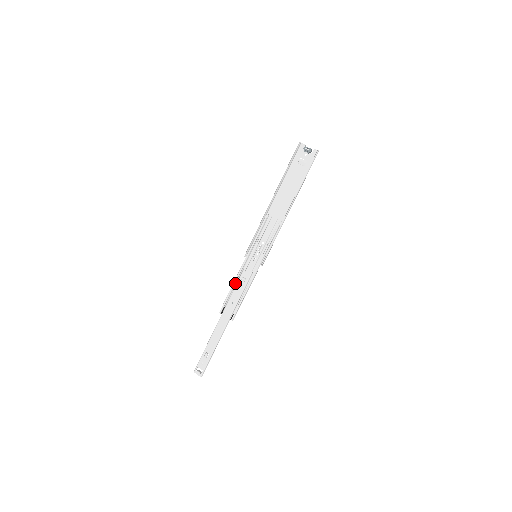
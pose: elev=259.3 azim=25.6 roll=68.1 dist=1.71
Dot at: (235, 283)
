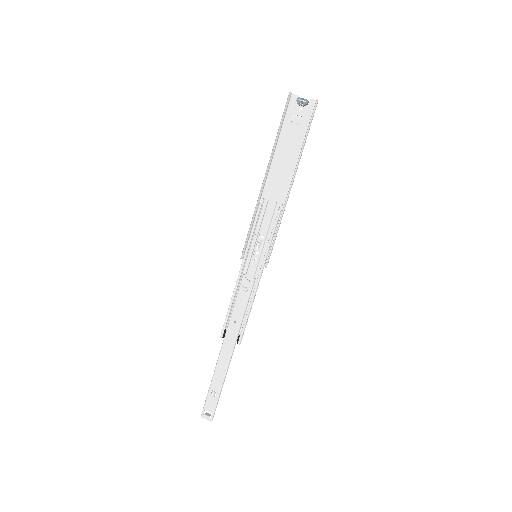
Dot at: (234, 296)
